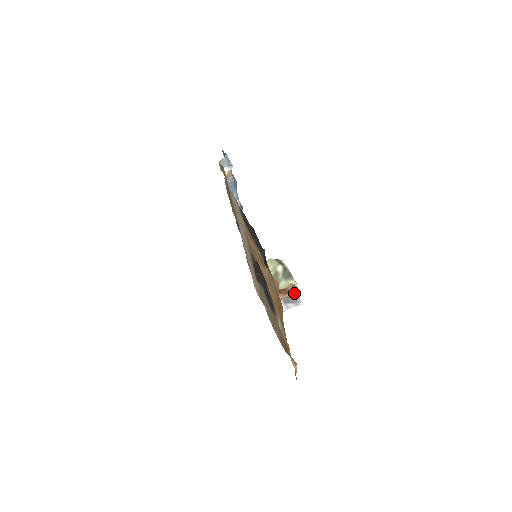
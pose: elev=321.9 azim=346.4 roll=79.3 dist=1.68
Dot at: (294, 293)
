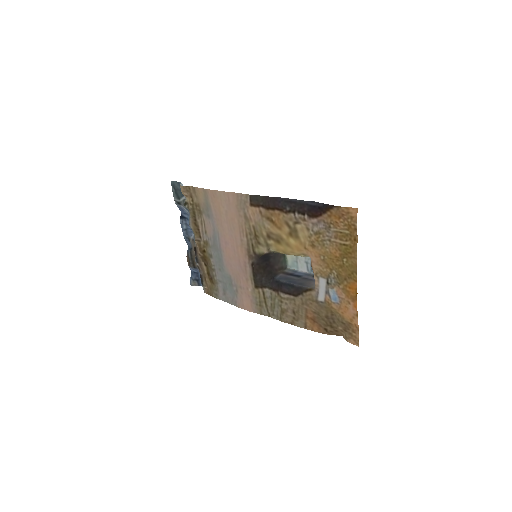
Dot at: occluded
